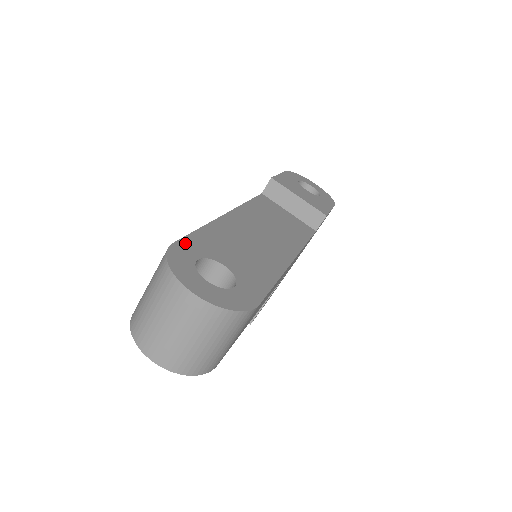
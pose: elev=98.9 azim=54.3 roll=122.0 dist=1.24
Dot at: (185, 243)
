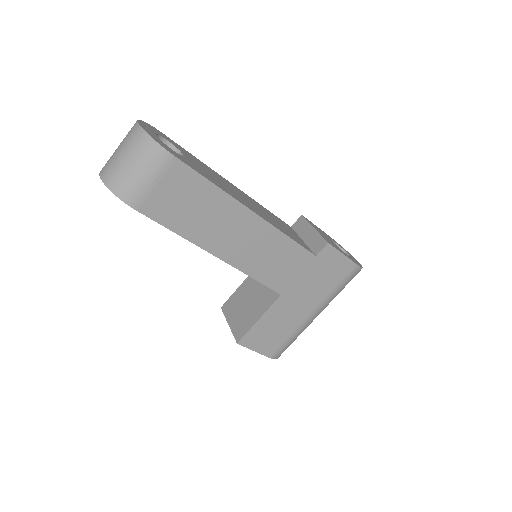
Dot at: (171, 140)
